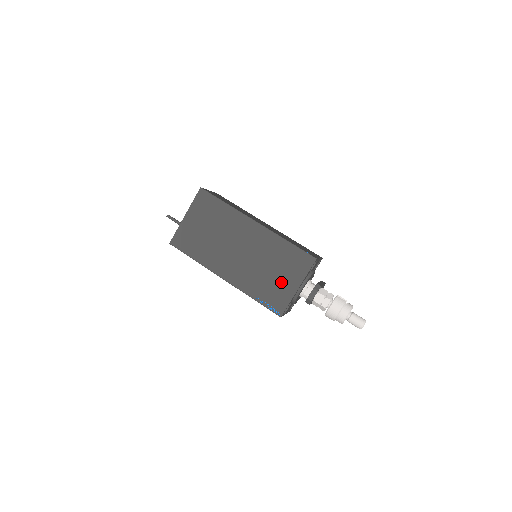
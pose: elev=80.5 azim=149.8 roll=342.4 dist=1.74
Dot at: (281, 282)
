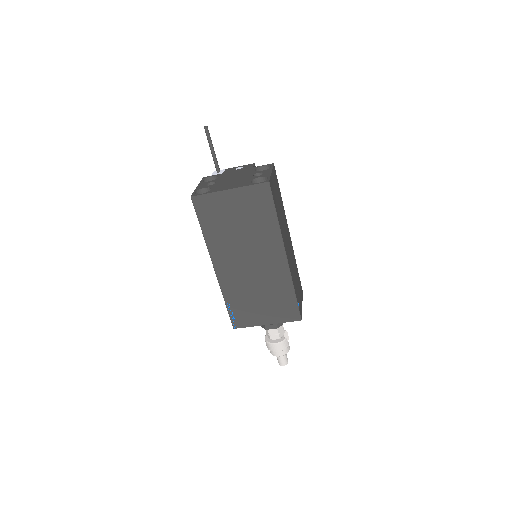
Dot at: (259, 310)
